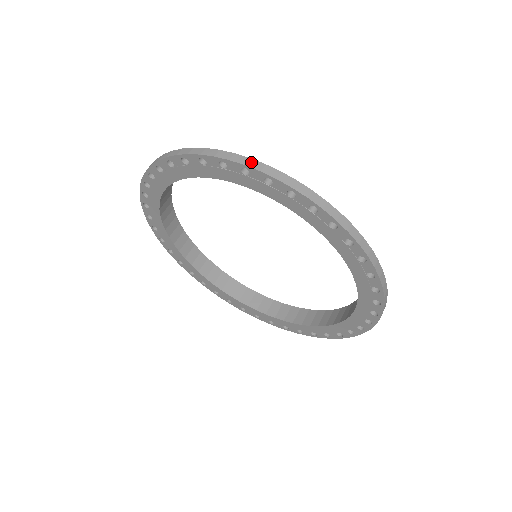
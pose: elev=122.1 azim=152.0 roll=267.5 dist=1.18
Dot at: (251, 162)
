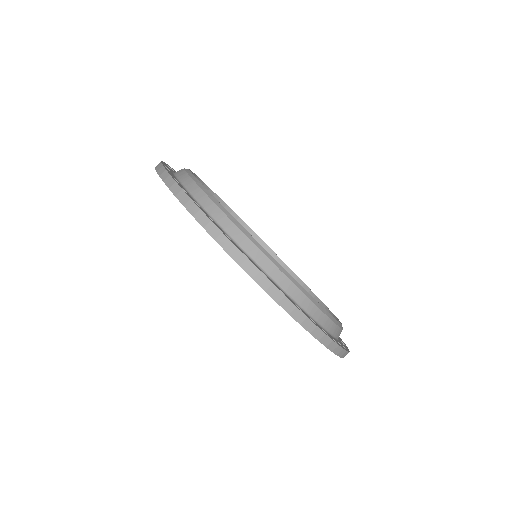
Dot at: (316, 331)
